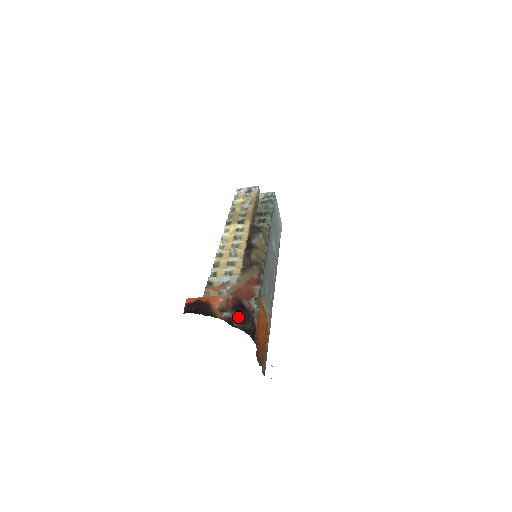
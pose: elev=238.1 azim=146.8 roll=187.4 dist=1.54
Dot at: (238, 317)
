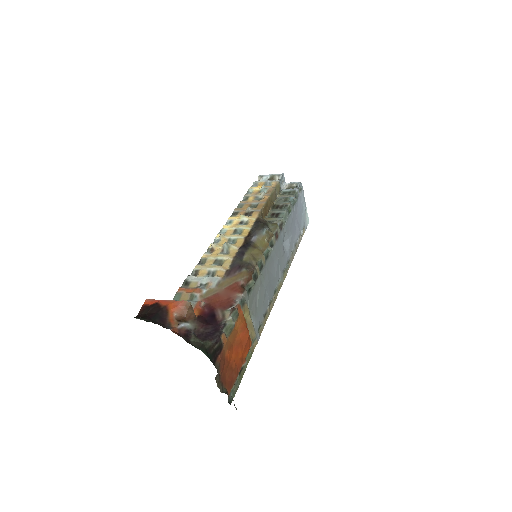
Dot at: (201, 330)
